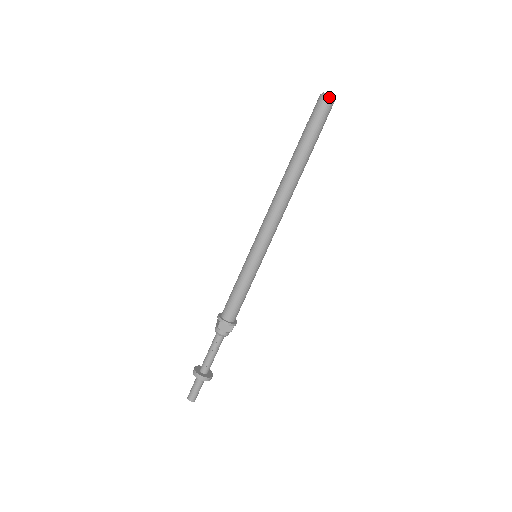
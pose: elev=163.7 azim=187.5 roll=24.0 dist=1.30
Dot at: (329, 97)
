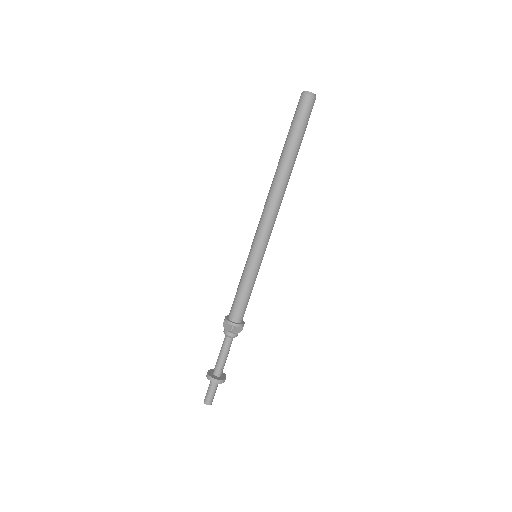
Dot at: (314, 96)
